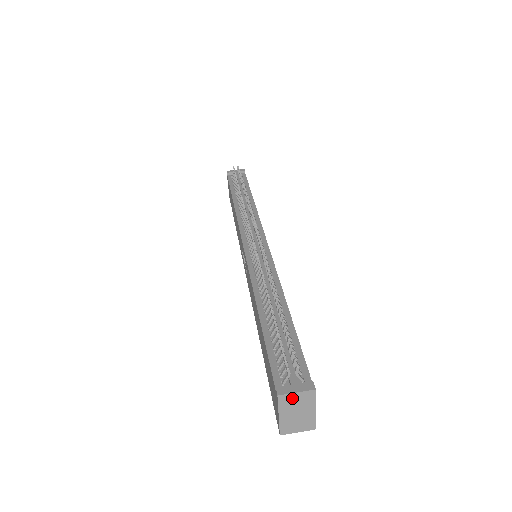
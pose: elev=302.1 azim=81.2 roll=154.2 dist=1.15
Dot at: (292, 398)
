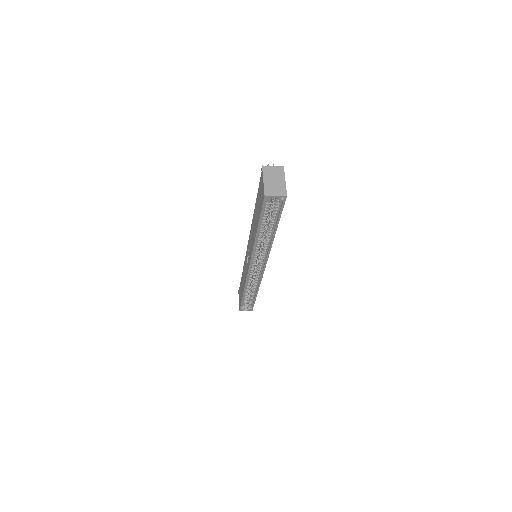
Dot at: (271, 169)
